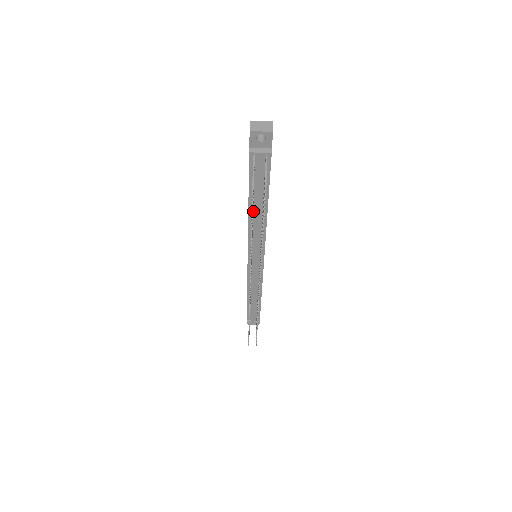
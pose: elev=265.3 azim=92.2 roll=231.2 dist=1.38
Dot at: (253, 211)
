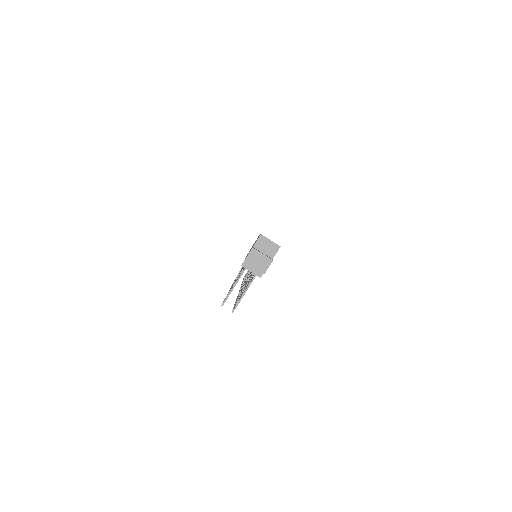
Dot at: occluded
